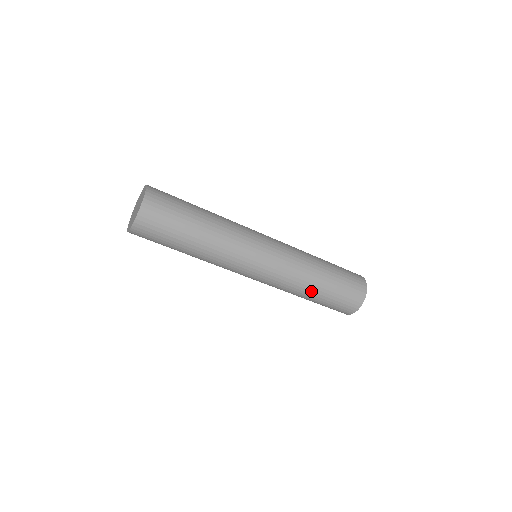
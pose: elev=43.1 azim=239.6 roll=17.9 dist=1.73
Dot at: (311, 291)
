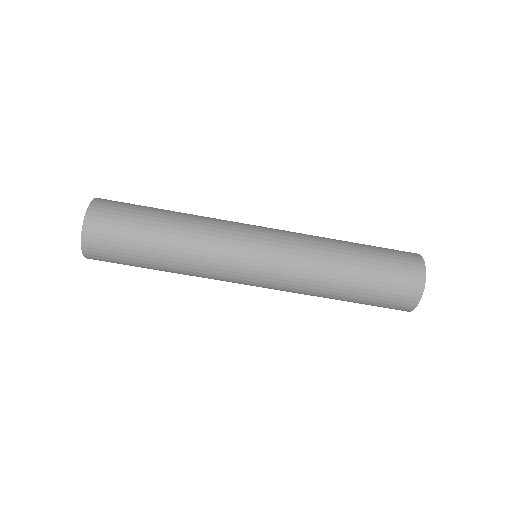
Dot at: (340, 284)
